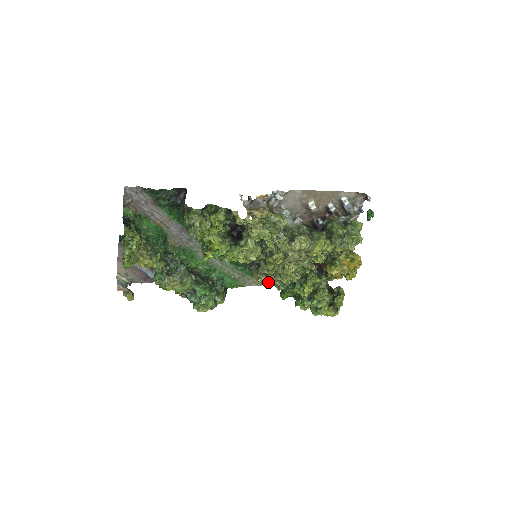
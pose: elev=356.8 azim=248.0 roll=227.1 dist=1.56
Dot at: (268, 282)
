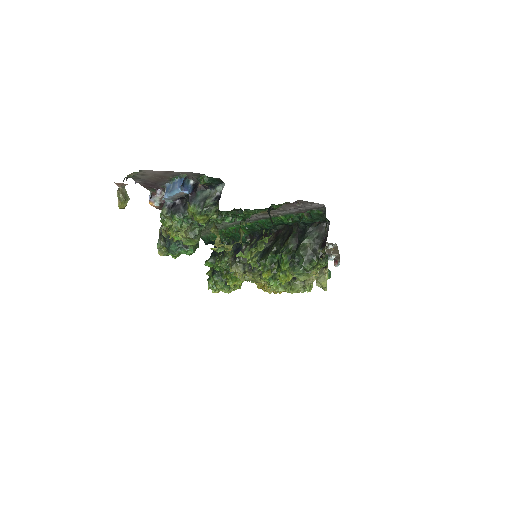
Dot at: (208, 240)
